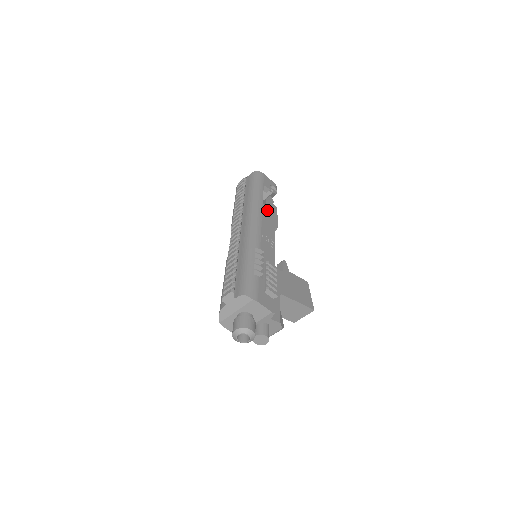
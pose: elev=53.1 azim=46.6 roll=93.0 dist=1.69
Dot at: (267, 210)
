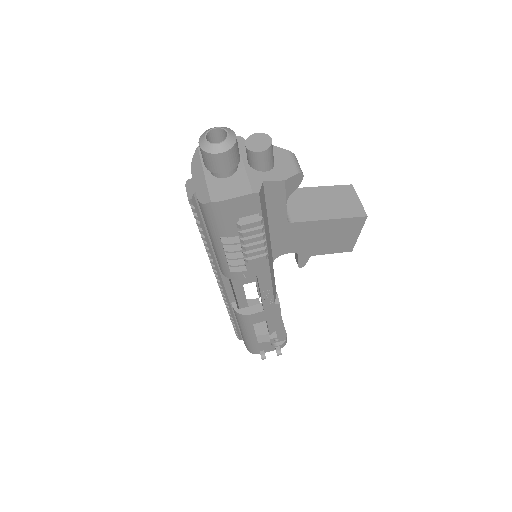
Dot at: occluded
